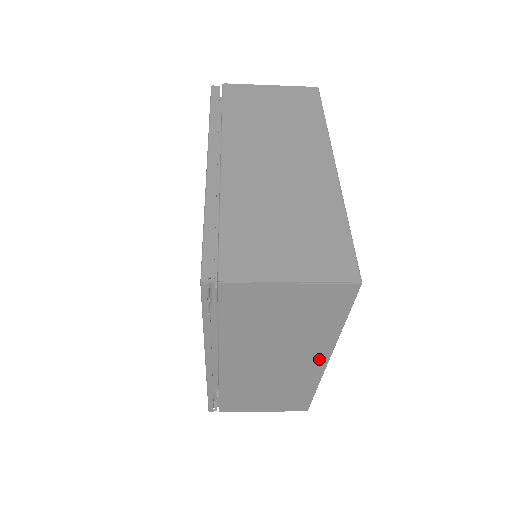
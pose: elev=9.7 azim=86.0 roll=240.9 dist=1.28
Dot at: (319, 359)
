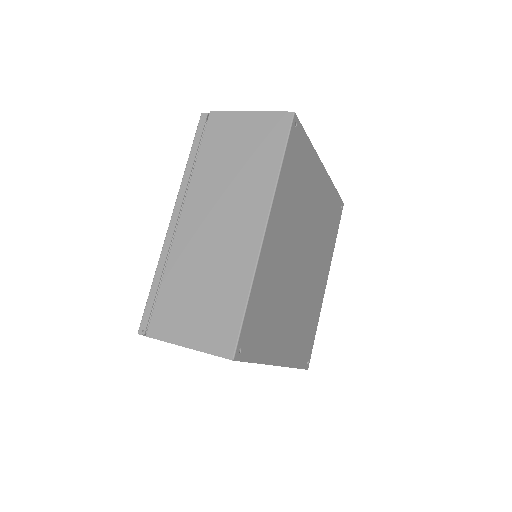
Dot at: occluded
